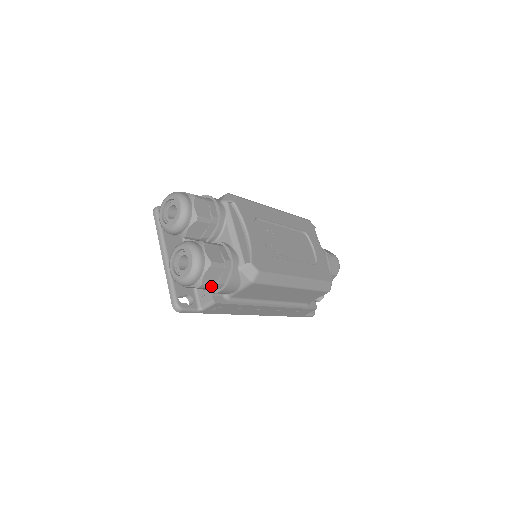
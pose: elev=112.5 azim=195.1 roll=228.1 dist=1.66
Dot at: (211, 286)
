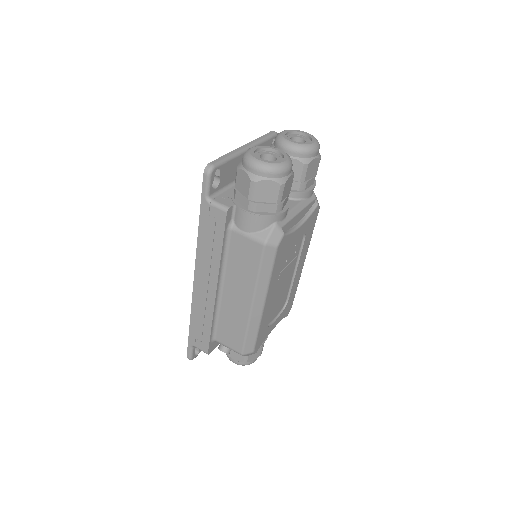
Dot at: (253, 195)
